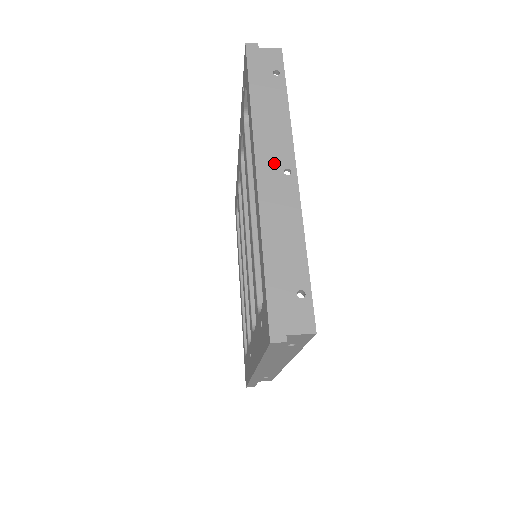
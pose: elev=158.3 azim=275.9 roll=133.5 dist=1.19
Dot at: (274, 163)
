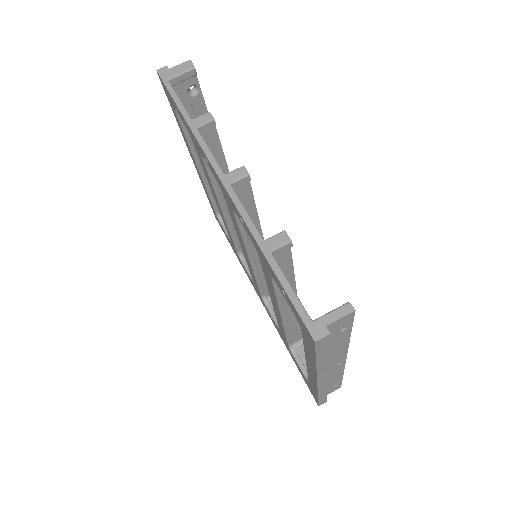
Dot at: (329, 367)
